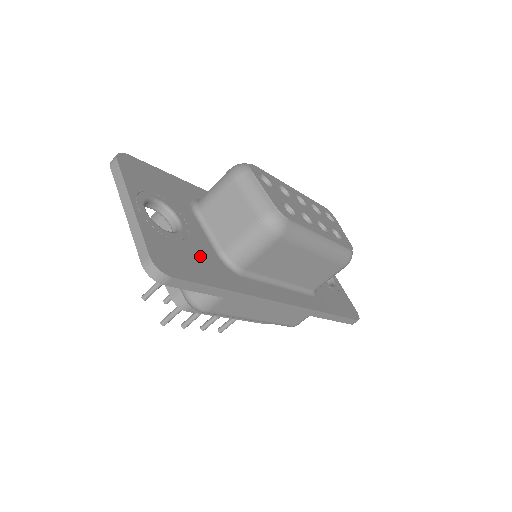
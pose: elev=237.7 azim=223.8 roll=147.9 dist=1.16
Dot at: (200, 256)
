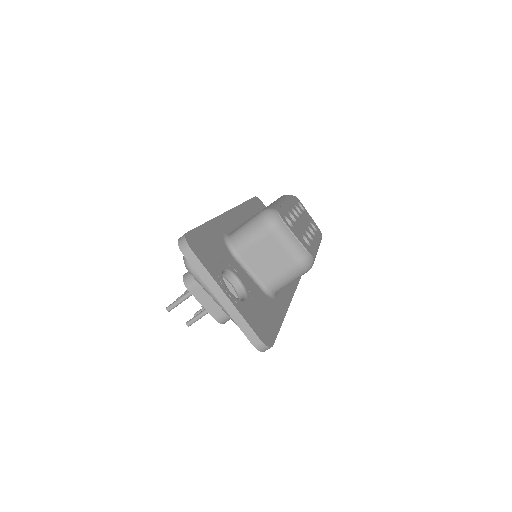
Dot at: (262, 305)
